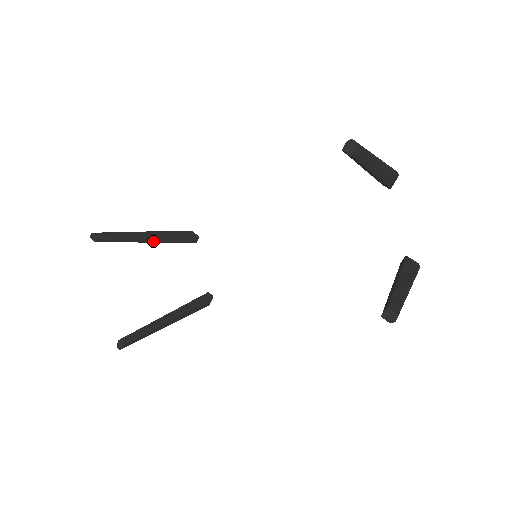
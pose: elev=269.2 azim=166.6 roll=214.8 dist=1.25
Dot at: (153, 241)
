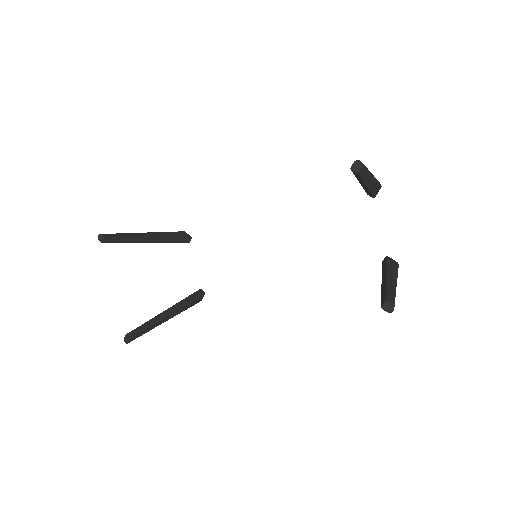
Dot at: (152, 241)
